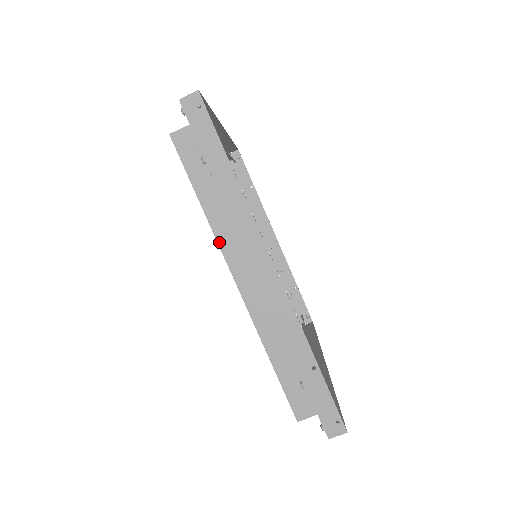
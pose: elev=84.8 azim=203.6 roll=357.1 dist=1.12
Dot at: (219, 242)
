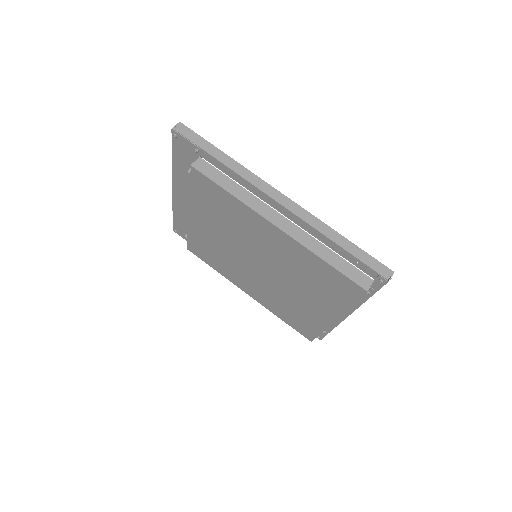
Dot at: occluded
